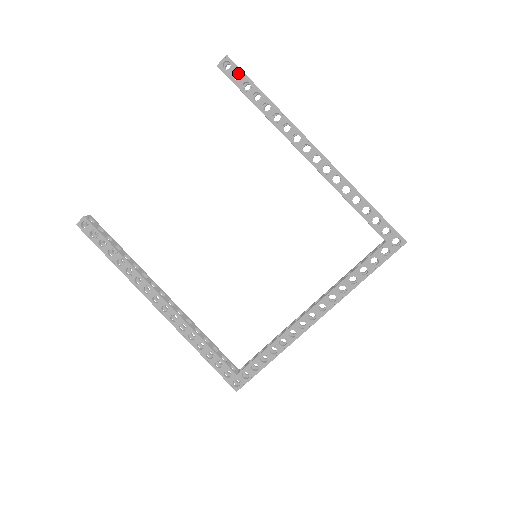
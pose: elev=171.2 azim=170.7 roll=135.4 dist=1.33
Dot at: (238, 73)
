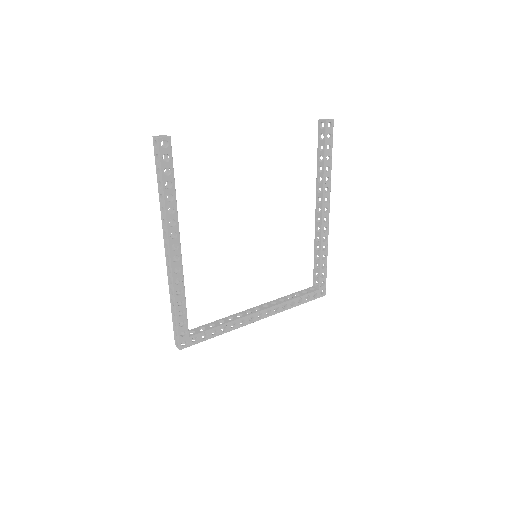
Dot at: occluded
